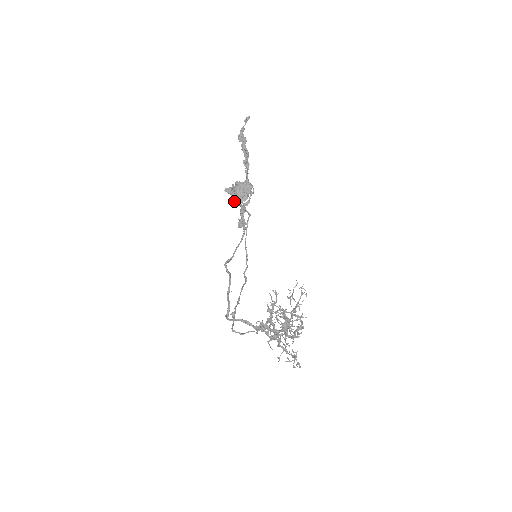
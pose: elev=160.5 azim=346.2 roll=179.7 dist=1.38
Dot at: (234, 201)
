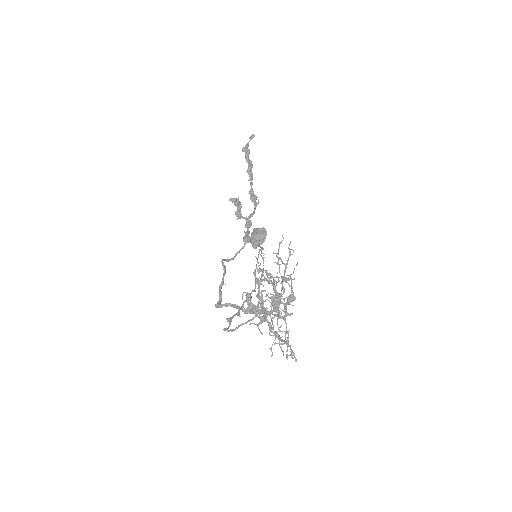
Dot at: (239, 213)
